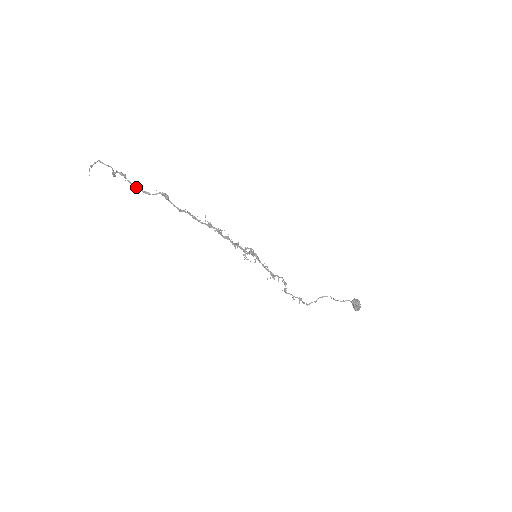
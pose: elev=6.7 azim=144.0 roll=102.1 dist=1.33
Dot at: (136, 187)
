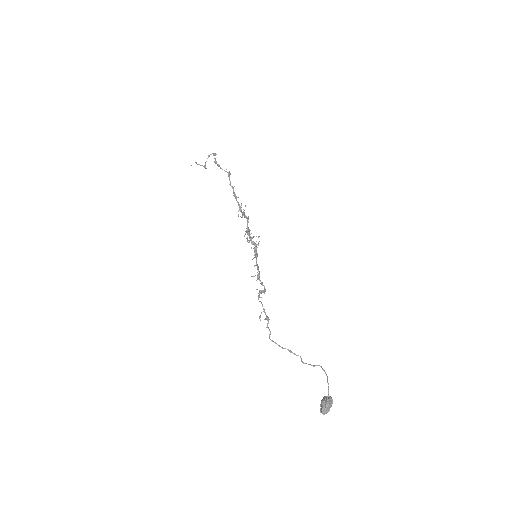
Dot at: (216, 162)
